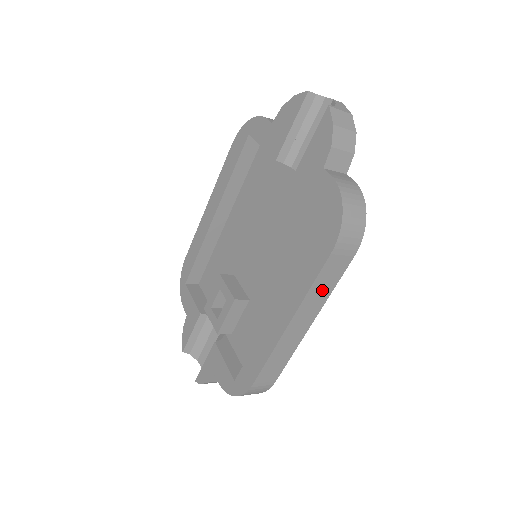
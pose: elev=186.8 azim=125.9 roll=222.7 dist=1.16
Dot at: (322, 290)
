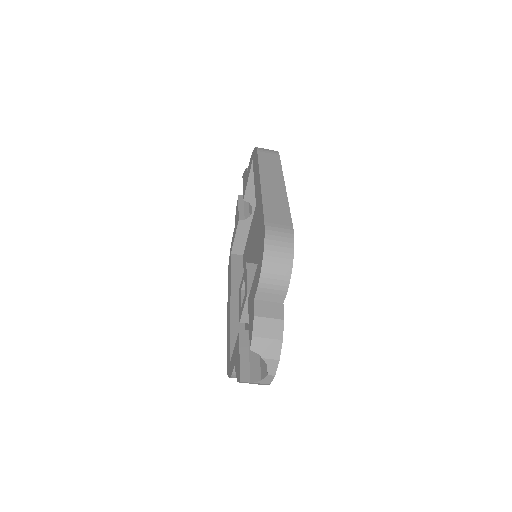
Dot at: (271, 168)
